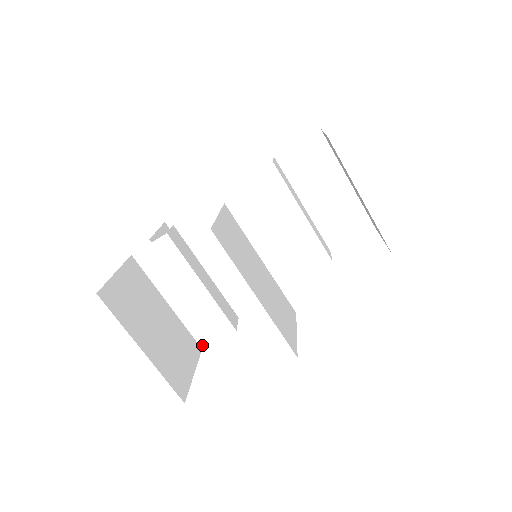
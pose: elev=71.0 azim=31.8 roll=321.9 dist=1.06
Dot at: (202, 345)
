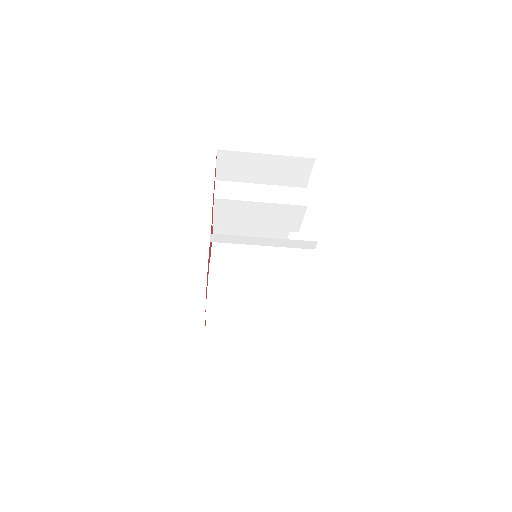
Dot at: occluded
